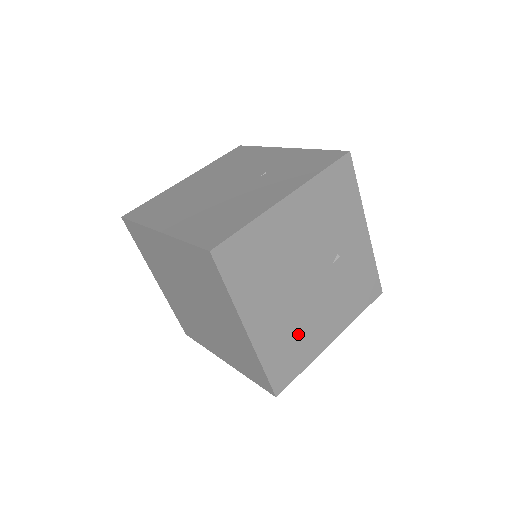
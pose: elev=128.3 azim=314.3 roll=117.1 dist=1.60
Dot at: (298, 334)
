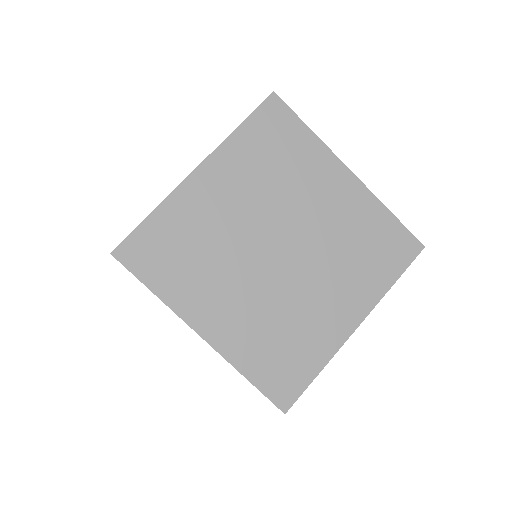
Dot at: occluded
